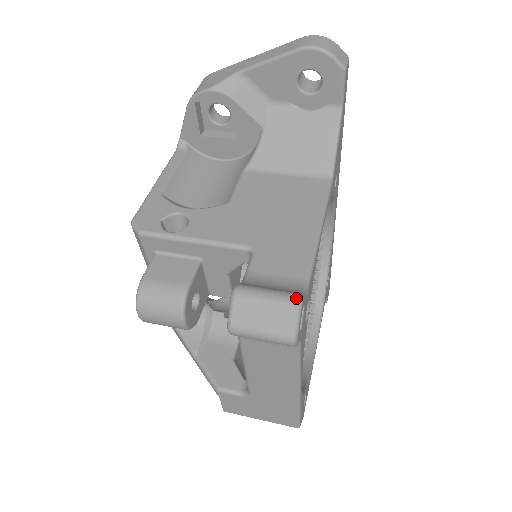
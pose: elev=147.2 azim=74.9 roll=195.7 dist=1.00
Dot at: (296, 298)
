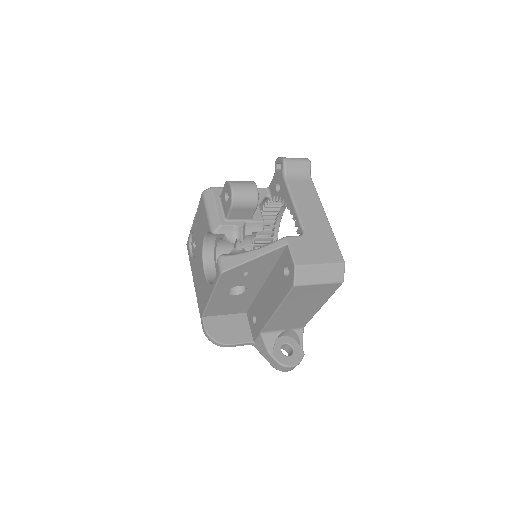
Dot at: occluded
